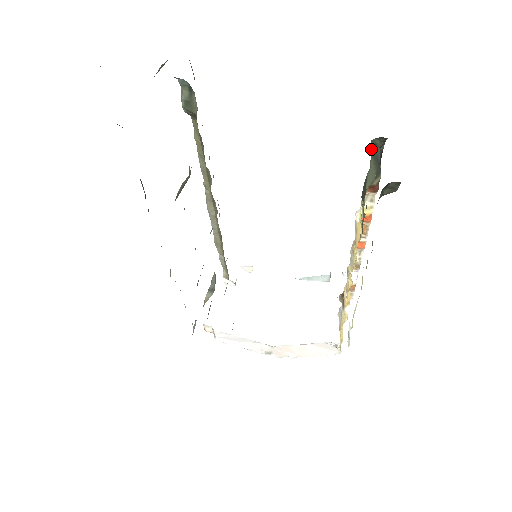
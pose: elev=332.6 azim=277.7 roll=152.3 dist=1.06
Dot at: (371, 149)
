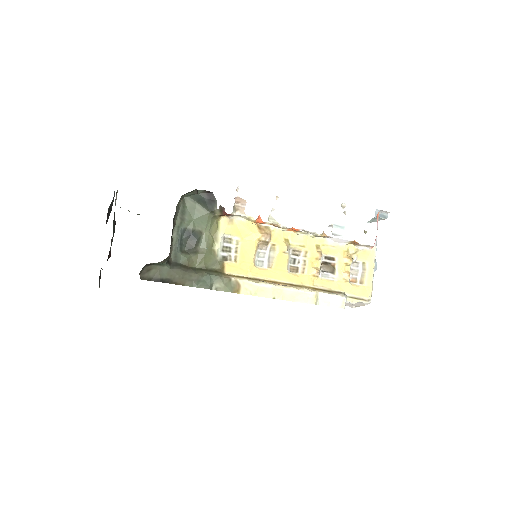
Dot at: (190, 201)
